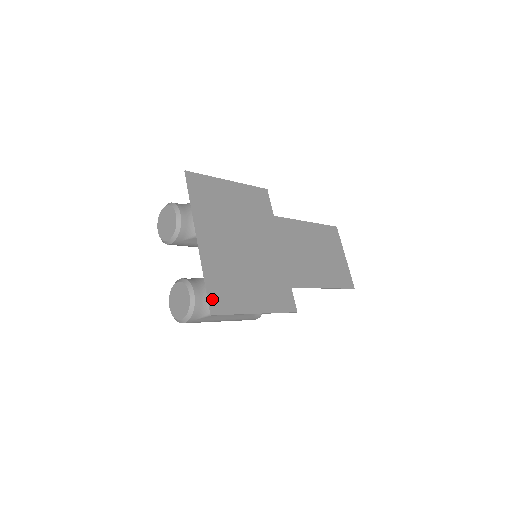
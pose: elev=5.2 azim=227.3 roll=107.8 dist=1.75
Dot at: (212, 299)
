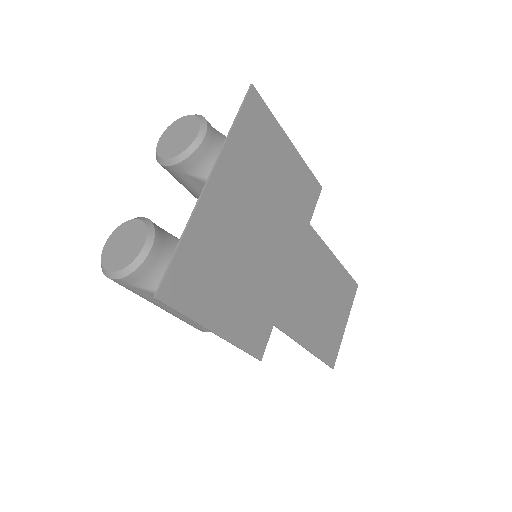
Dot at: (171, 275)
